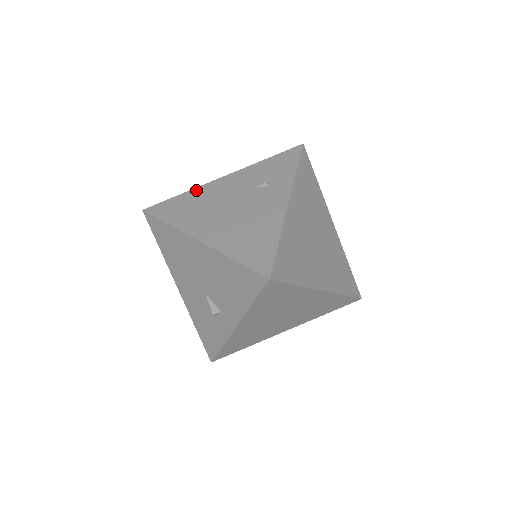
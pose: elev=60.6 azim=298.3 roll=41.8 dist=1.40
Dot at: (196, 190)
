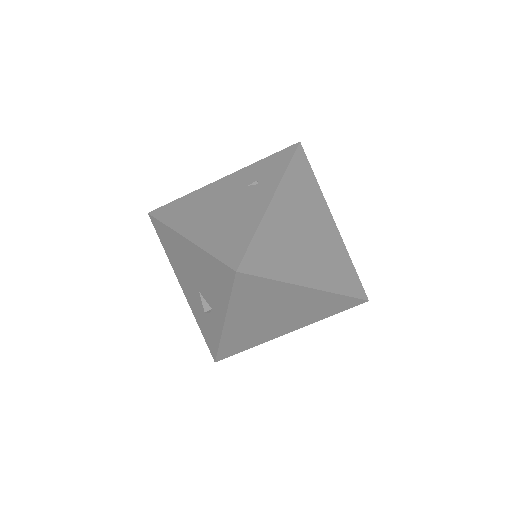
Dot at: (196, 192)
